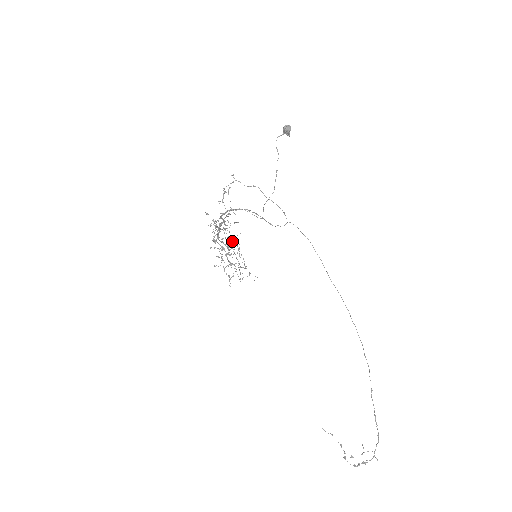
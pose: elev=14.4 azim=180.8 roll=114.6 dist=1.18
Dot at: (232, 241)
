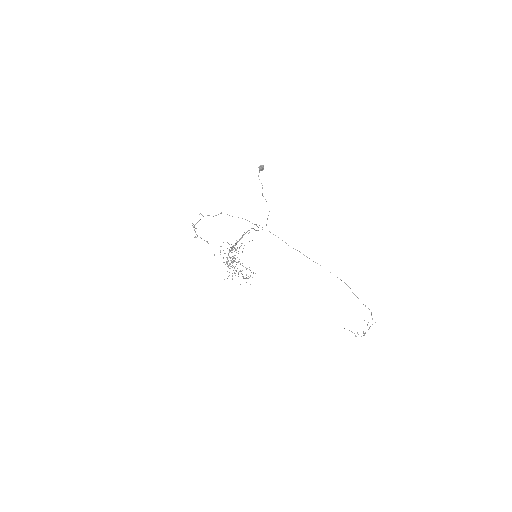
Dot at: occluded
